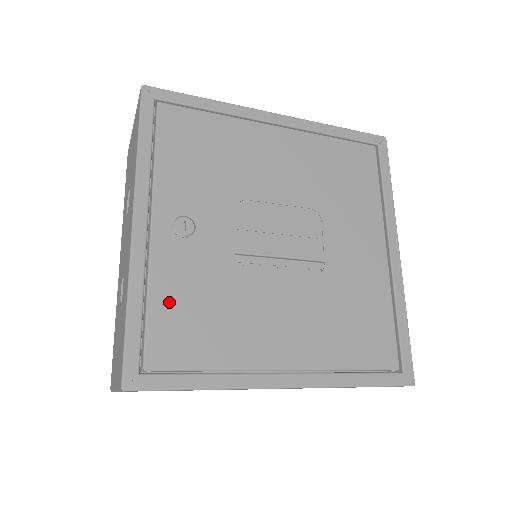
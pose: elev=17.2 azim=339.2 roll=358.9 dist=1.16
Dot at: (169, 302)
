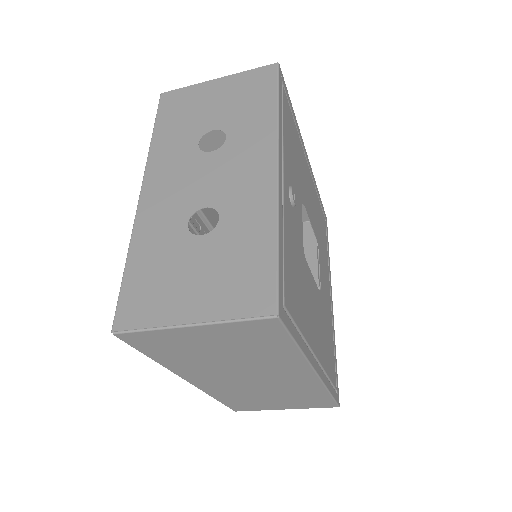
Dot at: (289, 253)
